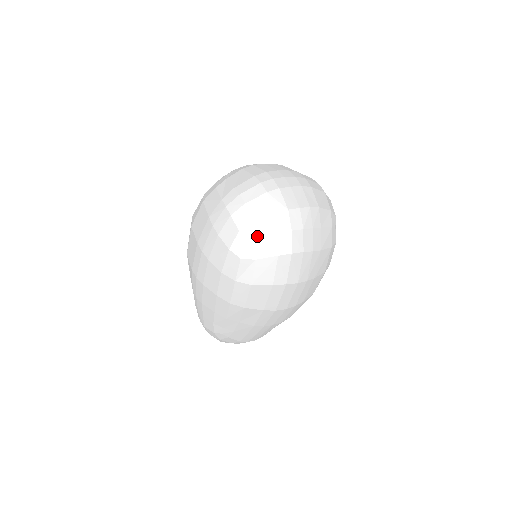
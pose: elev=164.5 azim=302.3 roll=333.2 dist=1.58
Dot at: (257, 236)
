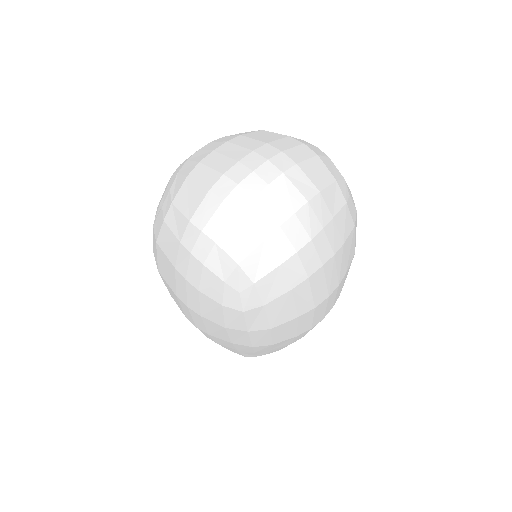
Dot at: (252, 280)
